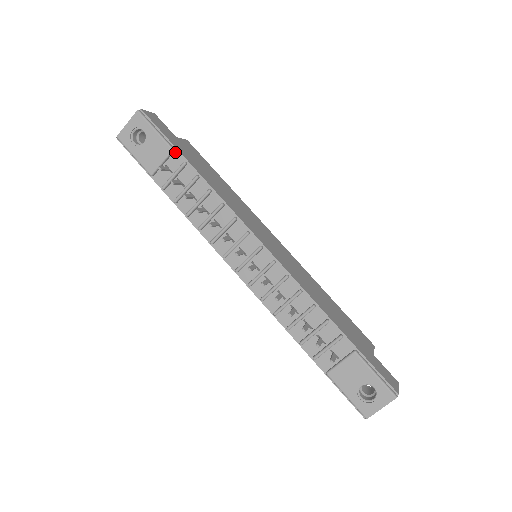
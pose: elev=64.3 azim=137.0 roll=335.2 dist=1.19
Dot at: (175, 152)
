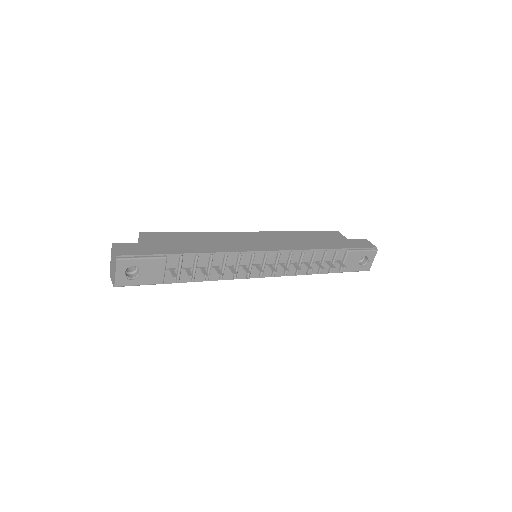
Dot at: (167, 257)
